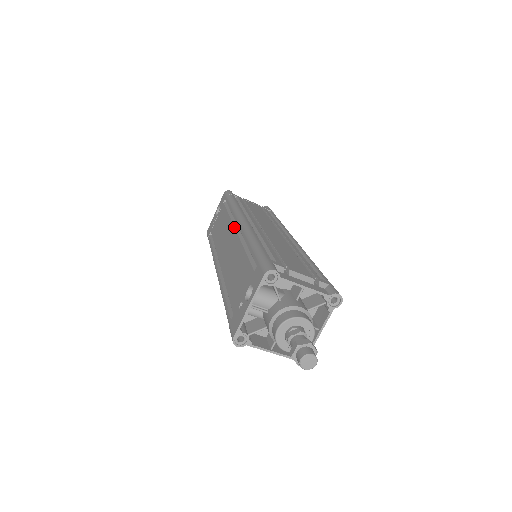
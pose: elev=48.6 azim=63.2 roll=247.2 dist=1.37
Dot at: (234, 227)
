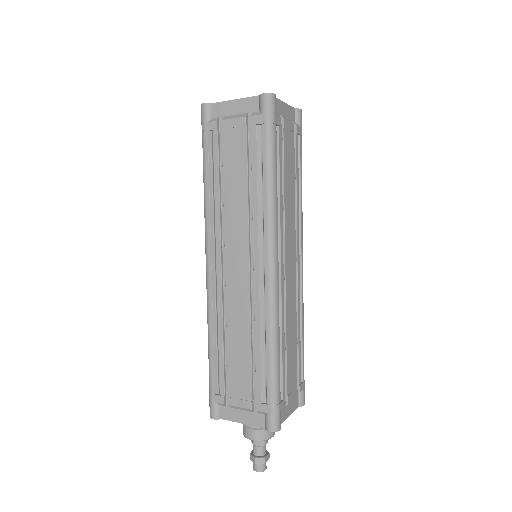
Dot at: occluded
